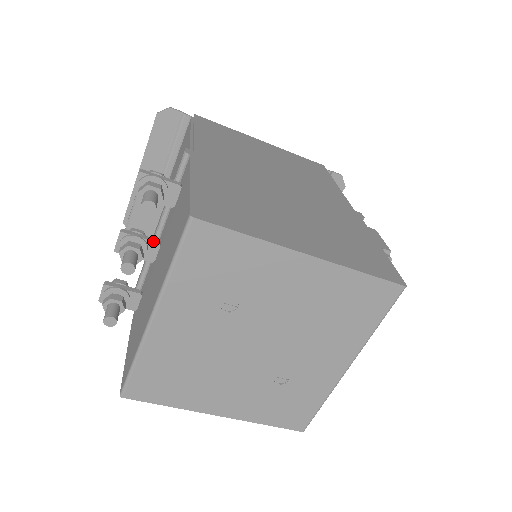
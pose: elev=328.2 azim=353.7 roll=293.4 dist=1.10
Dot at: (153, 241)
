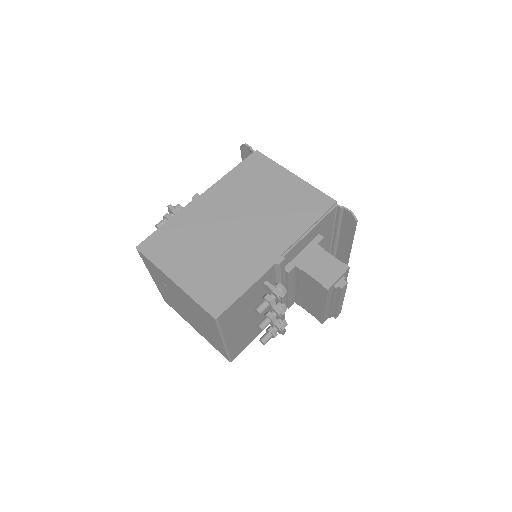
Dot at: occluded
